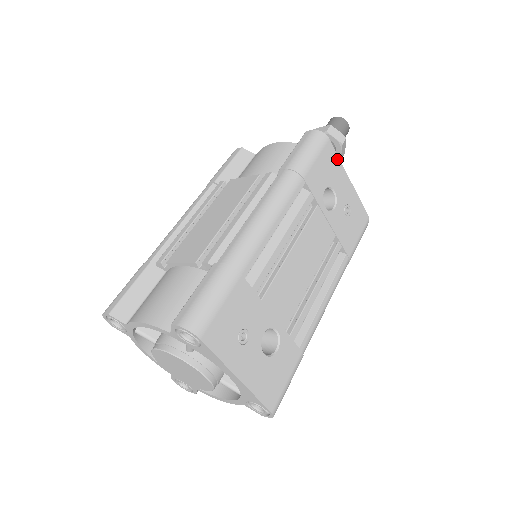
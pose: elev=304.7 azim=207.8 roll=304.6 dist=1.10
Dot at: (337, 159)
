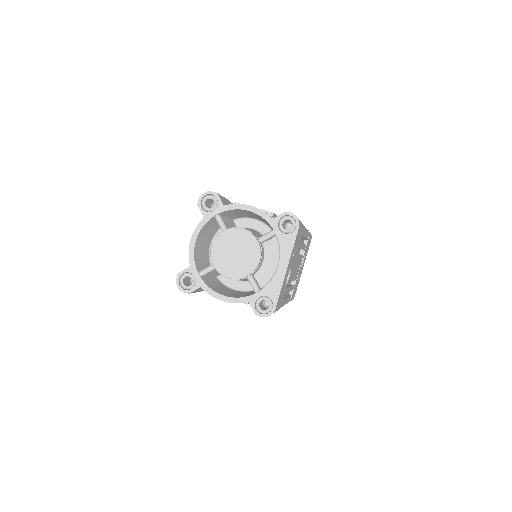
Dot at: occluded
